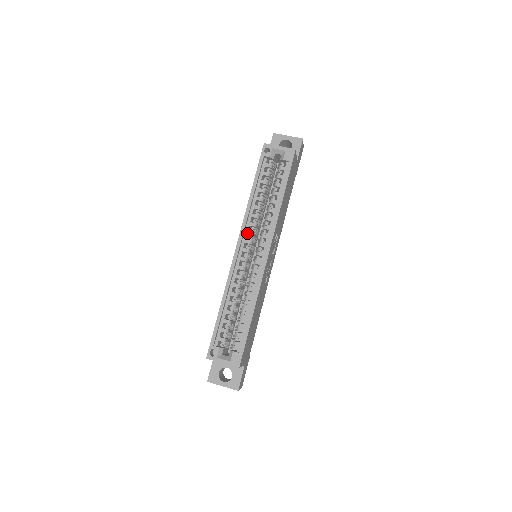
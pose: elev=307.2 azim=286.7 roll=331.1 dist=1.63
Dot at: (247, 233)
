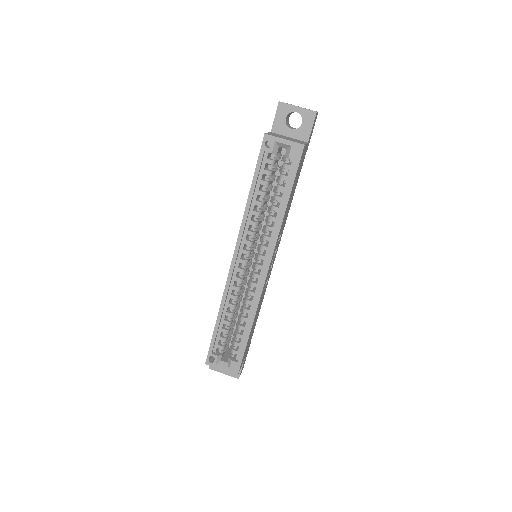
Dot at: (244, 243)
